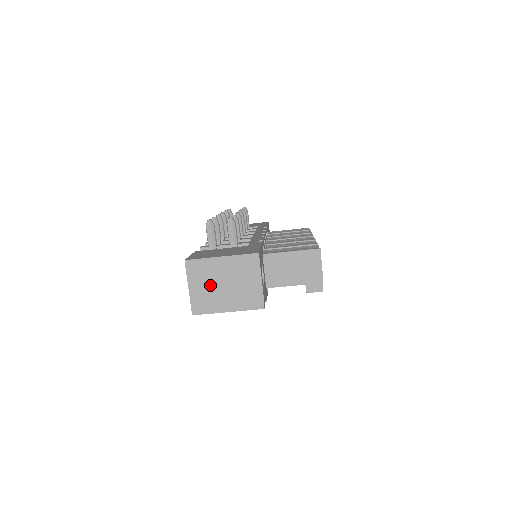
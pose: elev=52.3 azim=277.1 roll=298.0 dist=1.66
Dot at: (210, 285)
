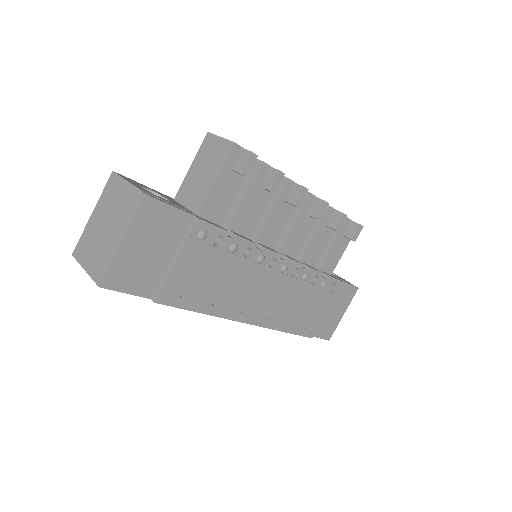
Dot at: (97, 244)
